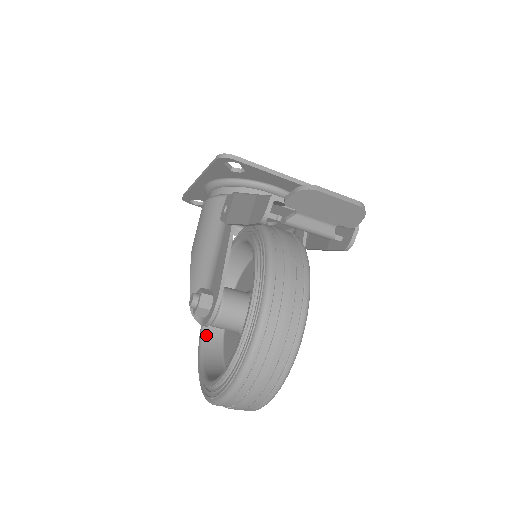
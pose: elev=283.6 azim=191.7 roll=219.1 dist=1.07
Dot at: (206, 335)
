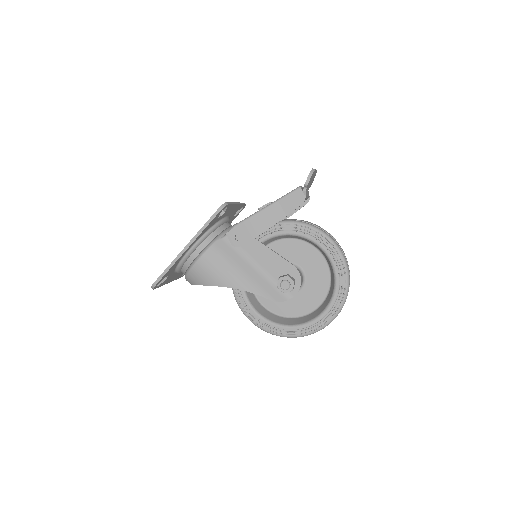
Dot at: (274, 321)
